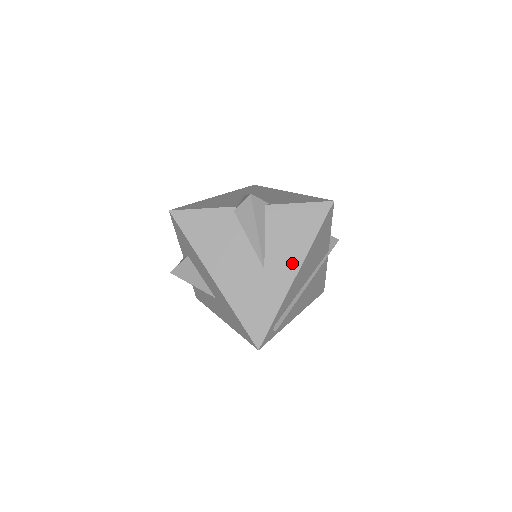
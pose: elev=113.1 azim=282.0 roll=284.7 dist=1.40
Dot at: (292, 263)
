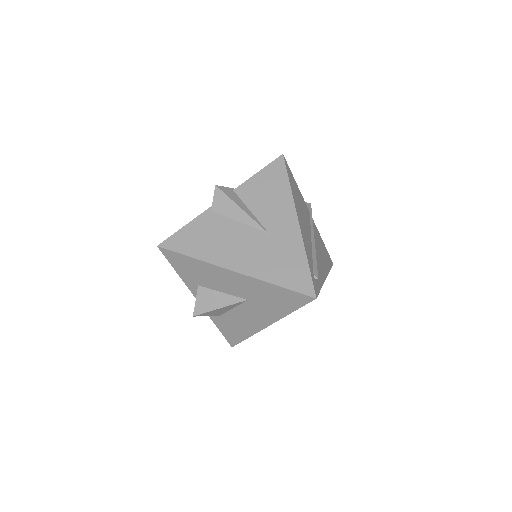
Dot at: (287, 215)
